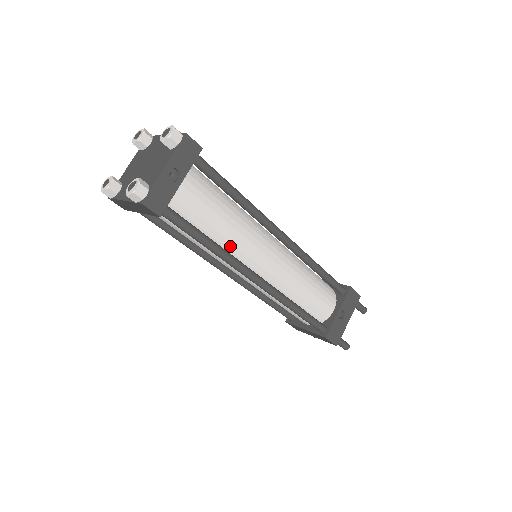
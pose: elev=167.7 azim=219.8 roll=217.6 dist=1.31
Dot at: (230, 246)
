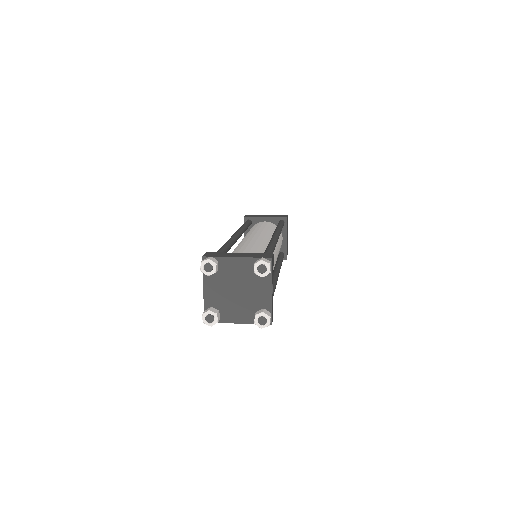
Dot at: occluded
